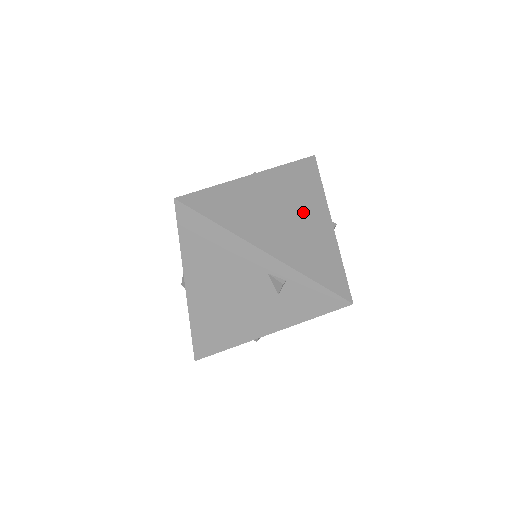
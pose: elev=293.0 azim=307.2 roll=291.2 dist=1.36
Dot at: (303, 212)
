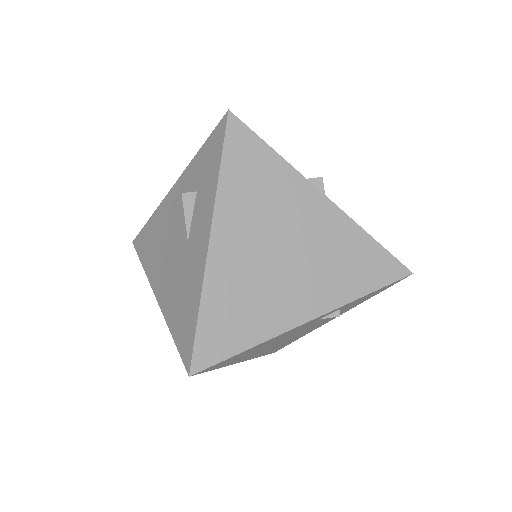
Dot at: (294, 223)
